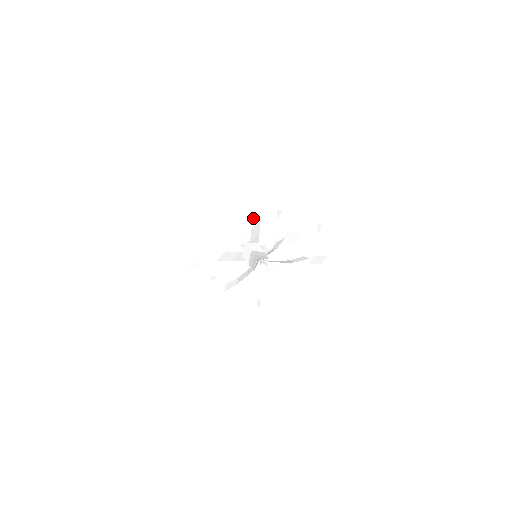
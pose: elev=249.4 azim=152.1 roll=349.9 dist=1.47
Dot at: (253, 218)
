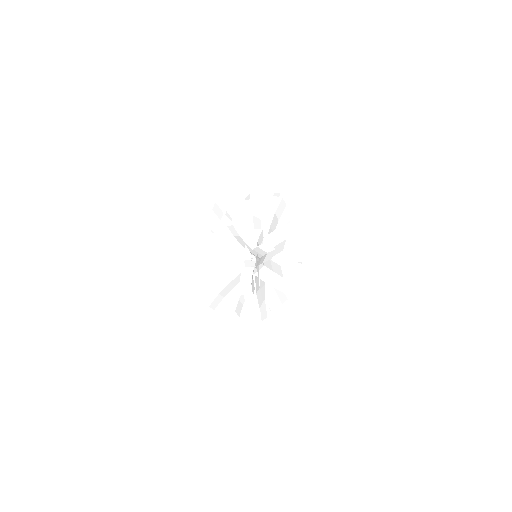
Dot at: (243, 211)
